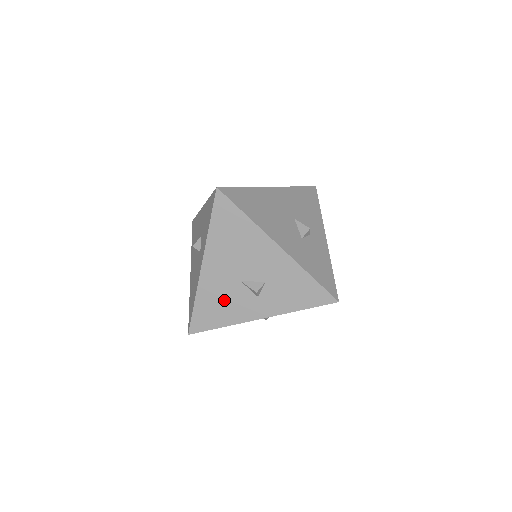
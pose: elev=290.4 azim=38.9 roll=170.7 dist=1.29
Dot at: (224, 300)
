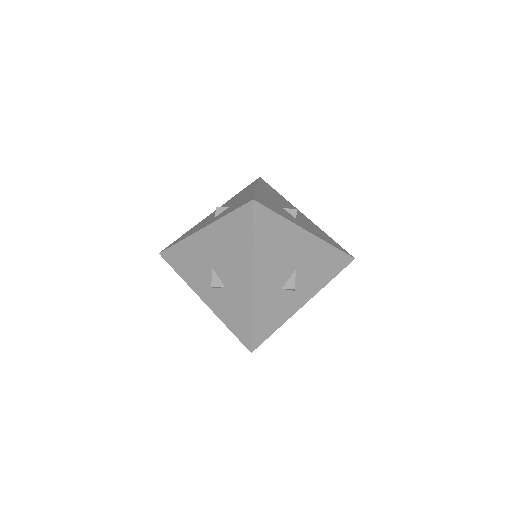
Dot at: (194, 264)
